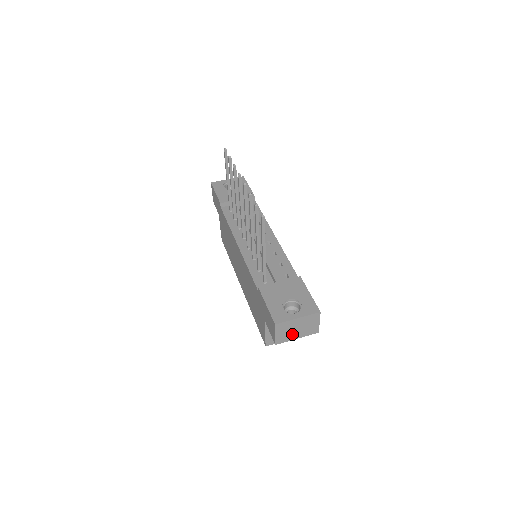
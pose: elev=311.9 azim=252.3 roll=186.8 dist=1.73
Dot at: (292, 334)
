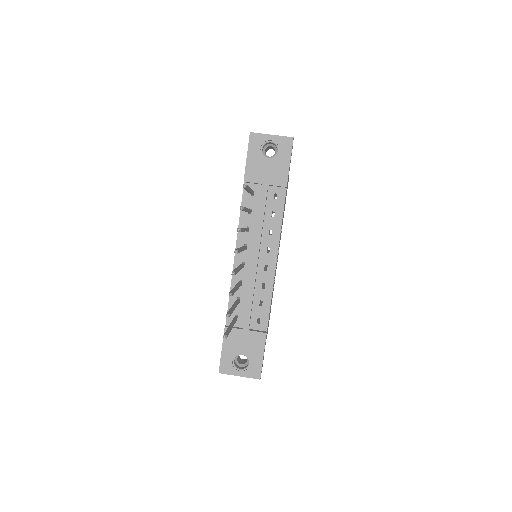
Dot at: occluded
